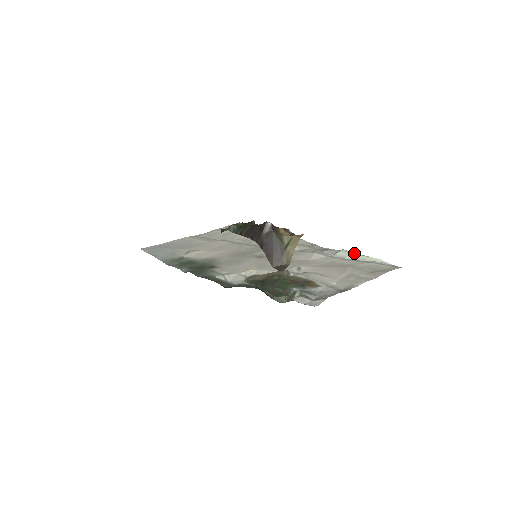
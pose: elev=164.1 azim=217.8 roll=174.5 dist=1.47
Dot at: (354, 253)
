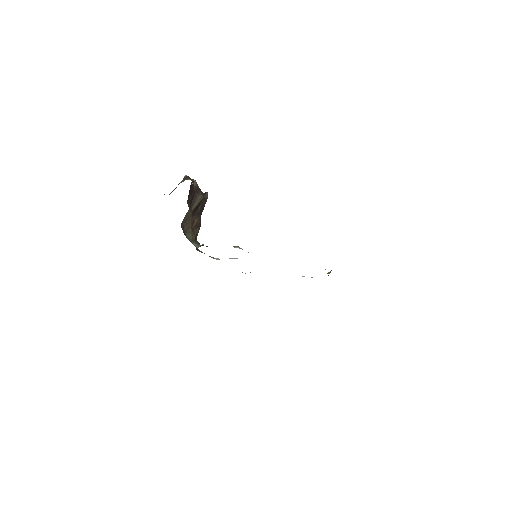
Dot at: occluded
